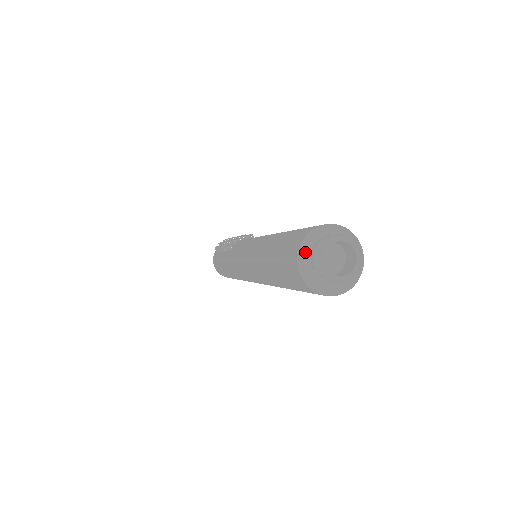
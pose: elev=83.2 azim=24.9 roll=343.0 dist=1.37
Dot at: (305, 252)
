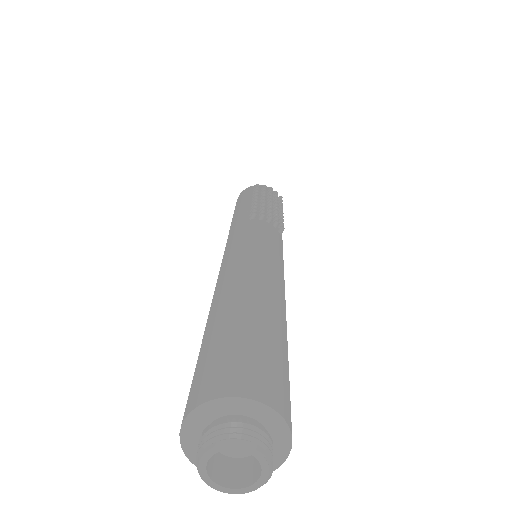
Dot at: (218, 408)
